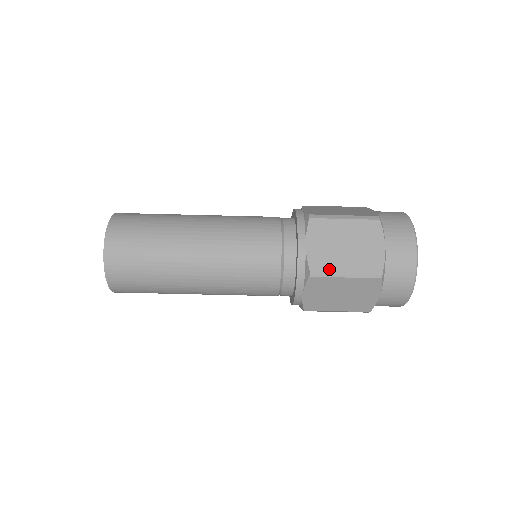
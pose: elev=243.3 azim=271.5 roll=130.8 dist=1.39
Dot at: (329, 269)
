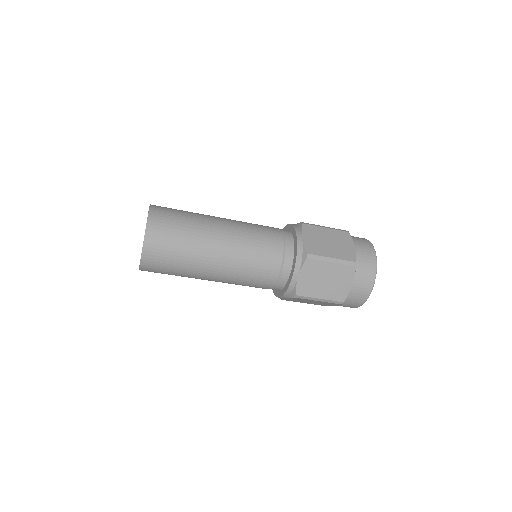
Dot at: (320, 254)
